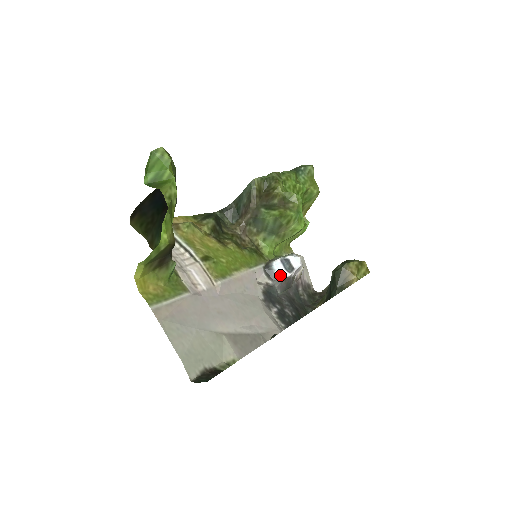
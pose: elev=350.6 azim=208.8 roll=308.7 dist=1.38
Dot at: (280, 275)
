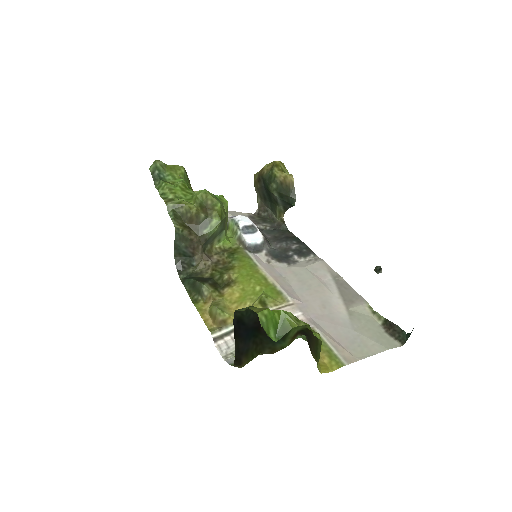
Dot at: (261, 240)
